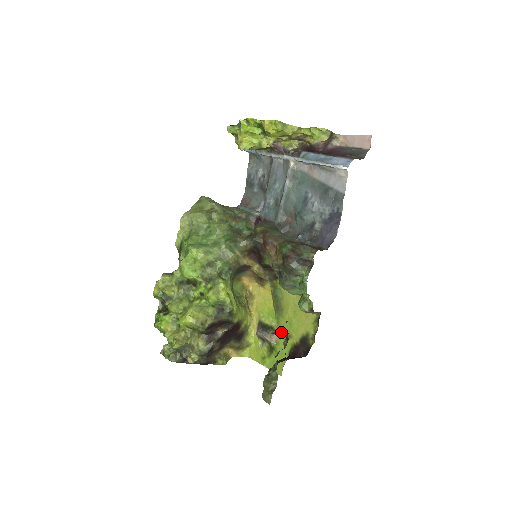
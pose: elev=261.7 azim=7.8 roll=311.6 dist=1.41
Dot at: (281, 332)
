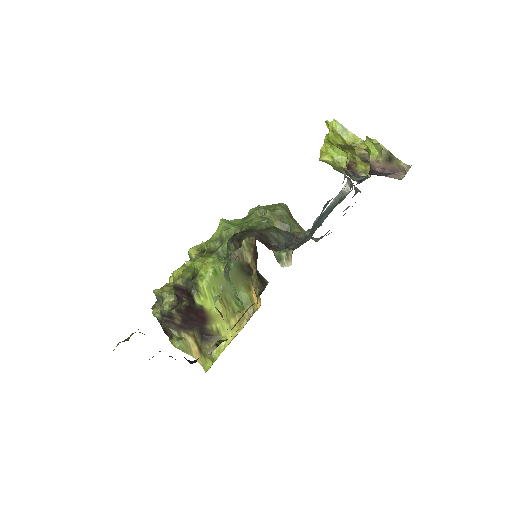
Dot at: occluded
